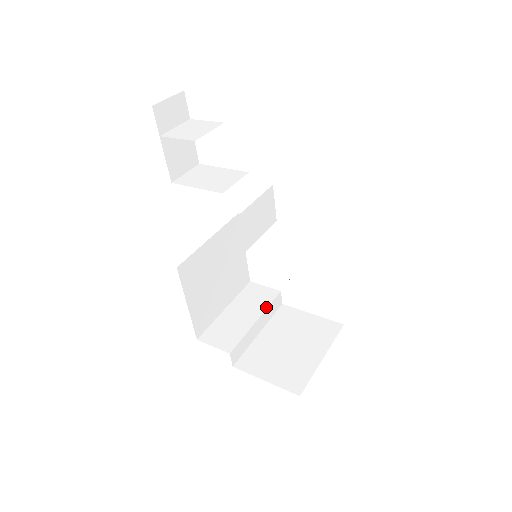
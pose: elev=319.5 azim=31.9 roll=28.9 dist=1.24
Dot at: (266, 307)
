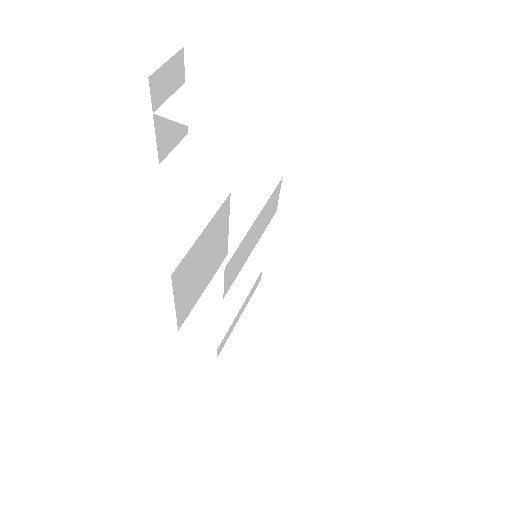
Dot at: (249, 290)
